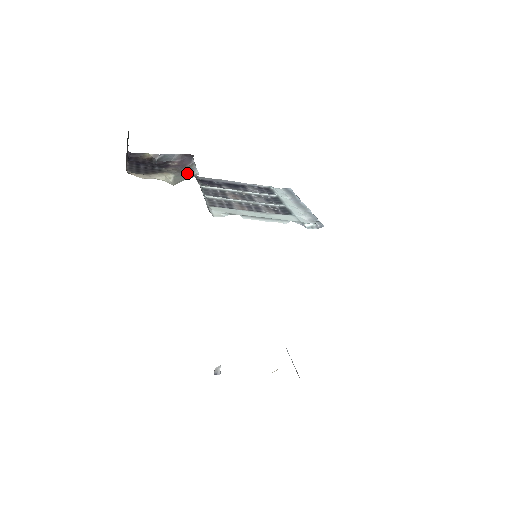
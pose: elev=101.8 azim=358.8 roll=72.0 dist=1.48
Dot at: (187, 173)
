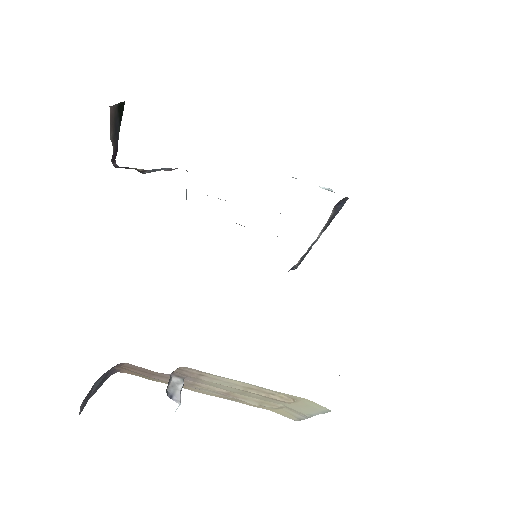
Dot at: occluded
